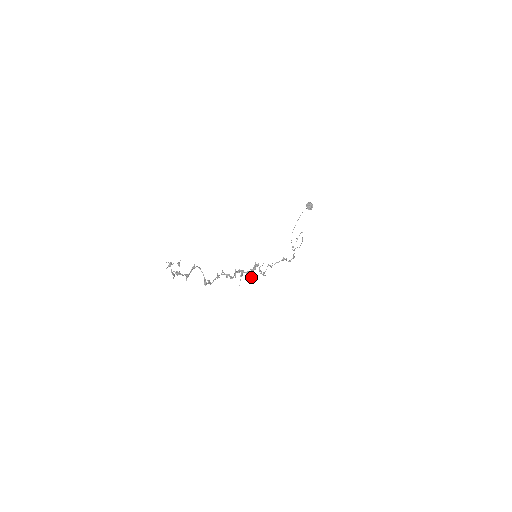
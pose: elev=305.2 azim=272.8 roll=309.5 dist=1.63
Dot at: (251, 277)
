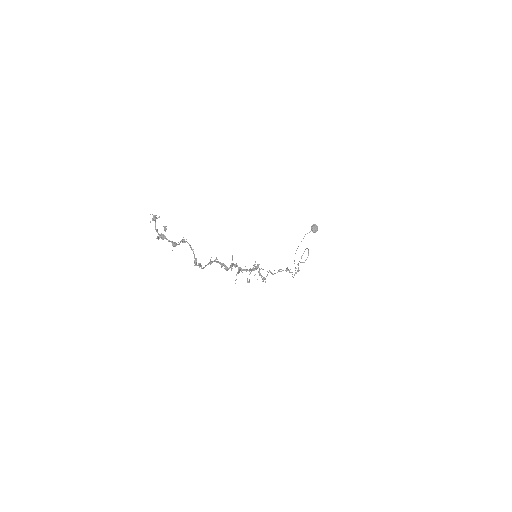
Dot at: (249, 279)
